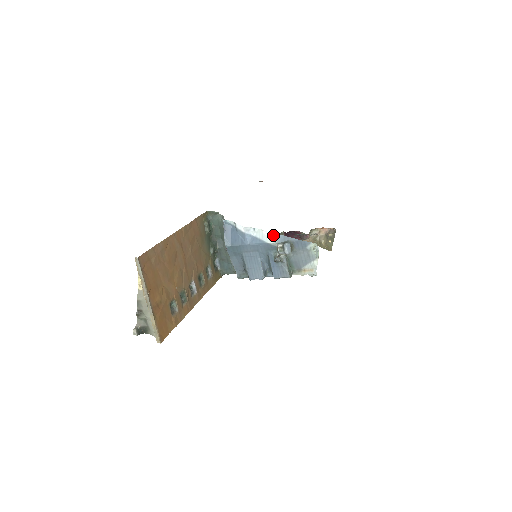
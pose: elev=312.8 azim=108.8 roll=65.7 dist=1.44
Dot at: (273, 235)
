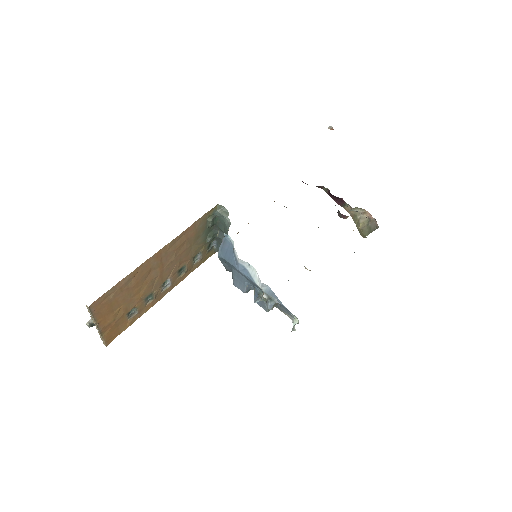
Dot at: (263, 284)
